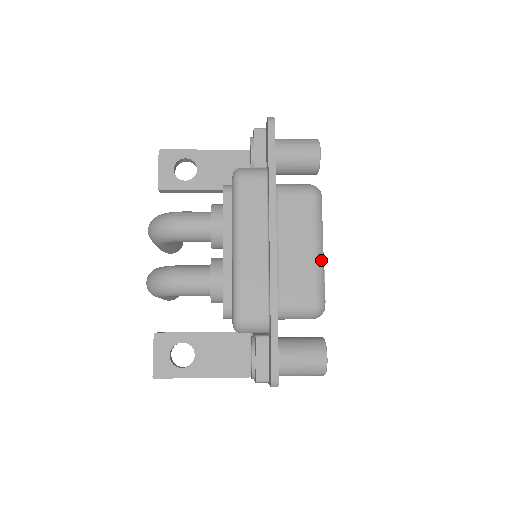
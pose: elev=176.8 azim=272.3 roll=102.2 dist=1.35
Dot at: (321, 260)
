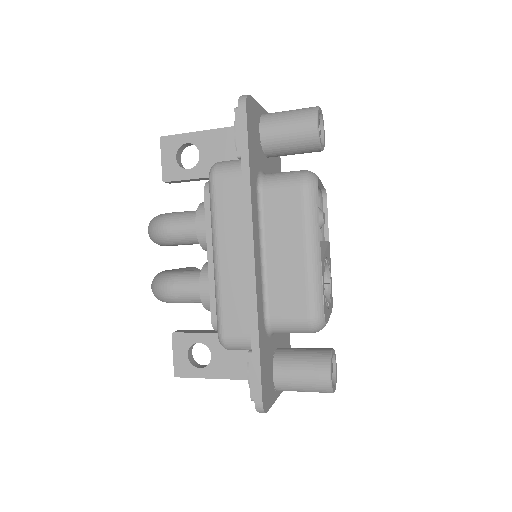
Dot at: (317, 266)
